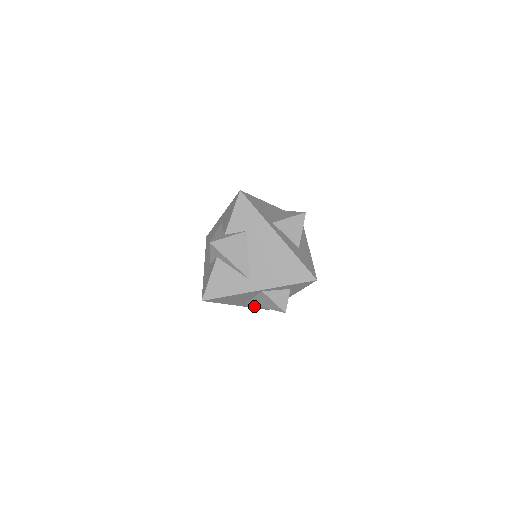
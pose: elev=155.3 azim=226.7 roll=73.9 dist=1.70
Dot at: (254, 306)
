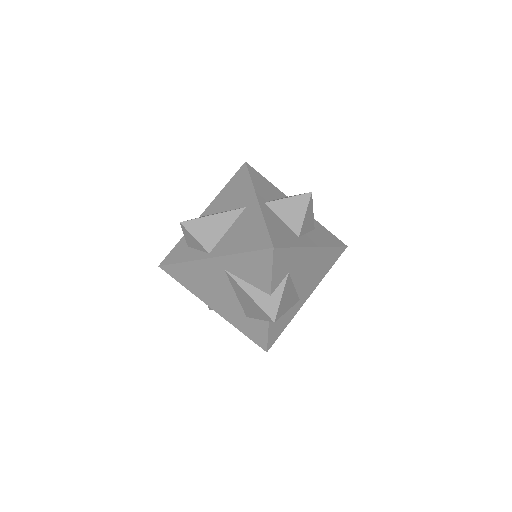
Dot at: occluded
